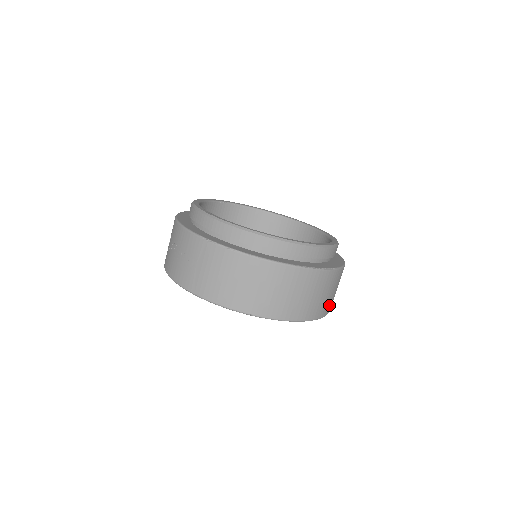
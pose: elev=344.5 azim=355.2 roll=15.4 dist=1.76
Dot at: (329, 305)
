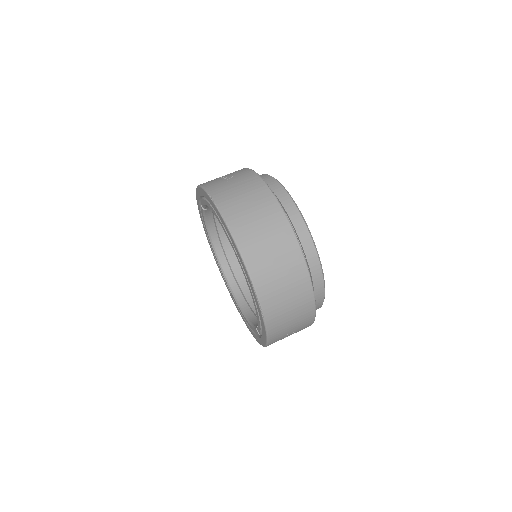
Dot at: (278, 325)
